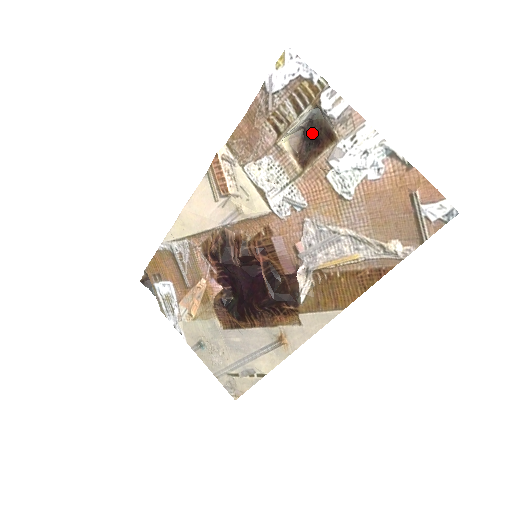
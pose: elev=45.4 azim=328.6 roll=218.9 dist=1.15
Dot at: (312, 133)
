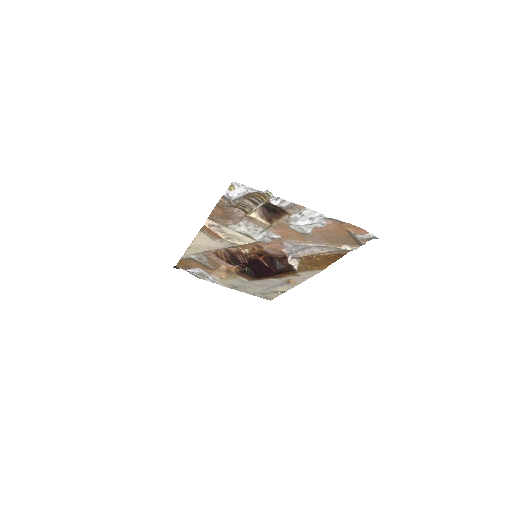
Dot at: (269, 207)
